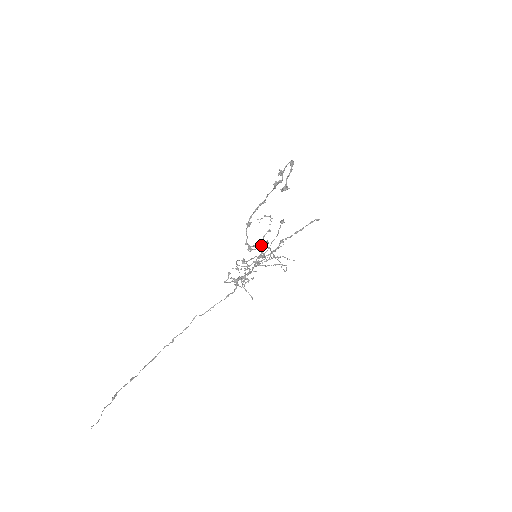
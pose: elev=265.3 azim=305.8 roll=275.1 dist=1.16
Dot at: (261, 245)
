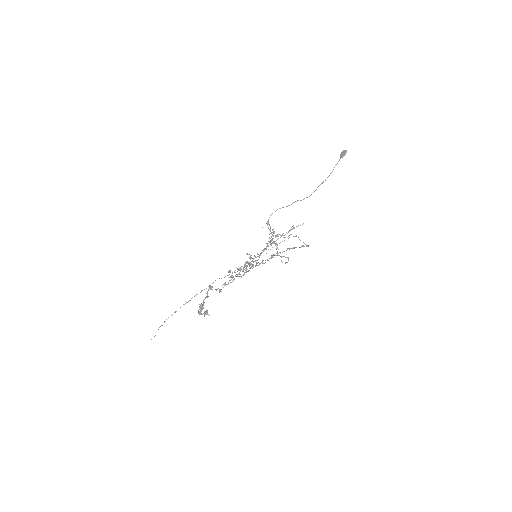
Dot at: (240, 276)
